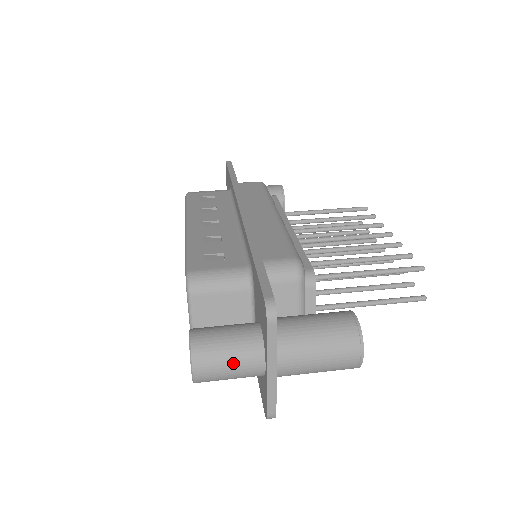
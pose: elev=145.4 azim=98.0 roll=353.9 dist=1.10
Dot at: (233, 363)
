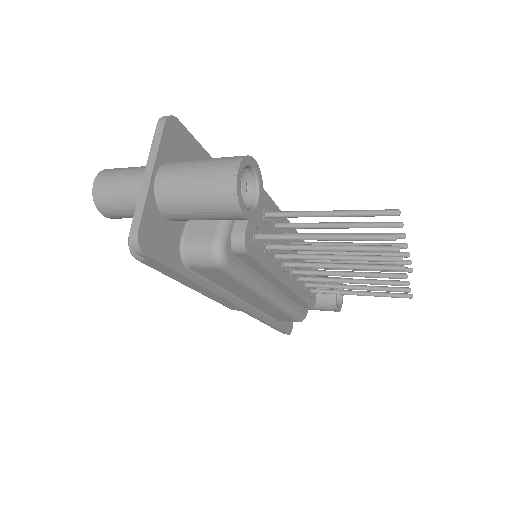
Dot at: (126, 174)
